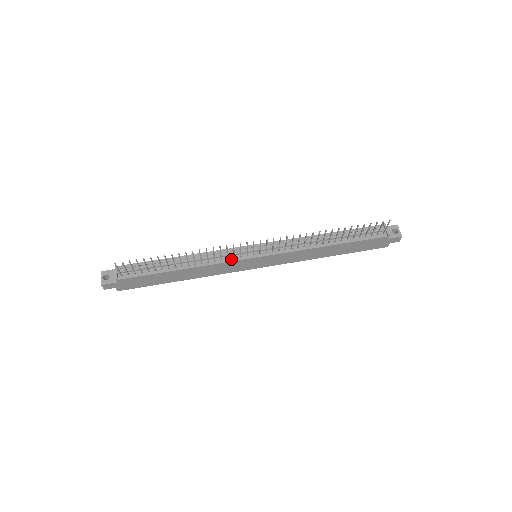
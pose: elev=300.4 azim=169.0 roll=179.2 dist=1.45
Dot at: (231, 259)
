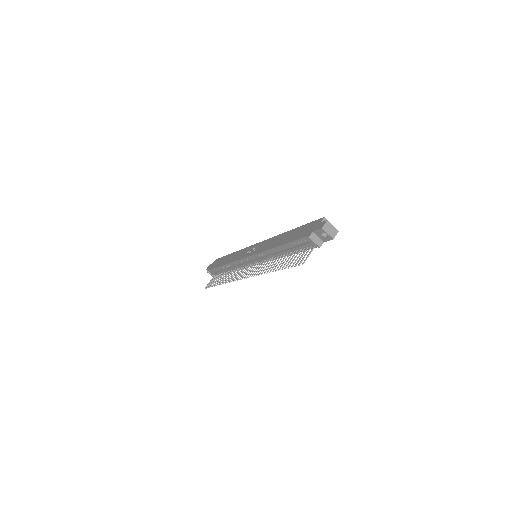
Dot at: (245, 267)
